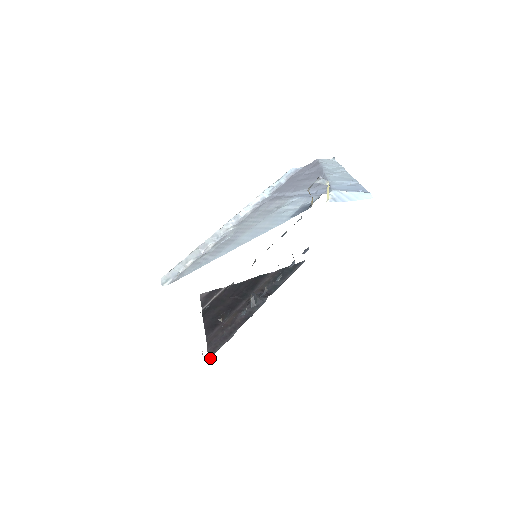
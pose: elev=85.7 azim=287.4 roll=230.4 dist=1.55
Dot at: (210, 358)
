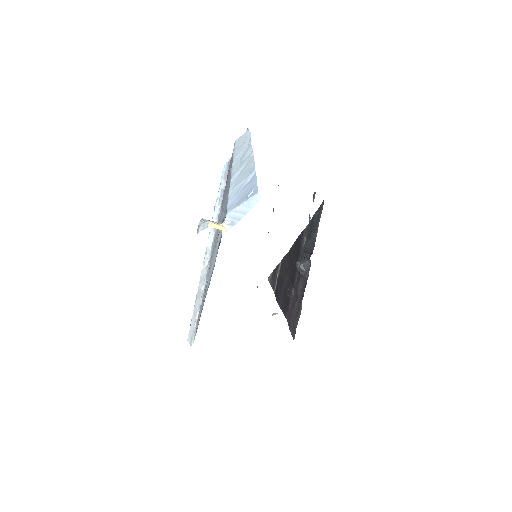
Dot at: occluded
